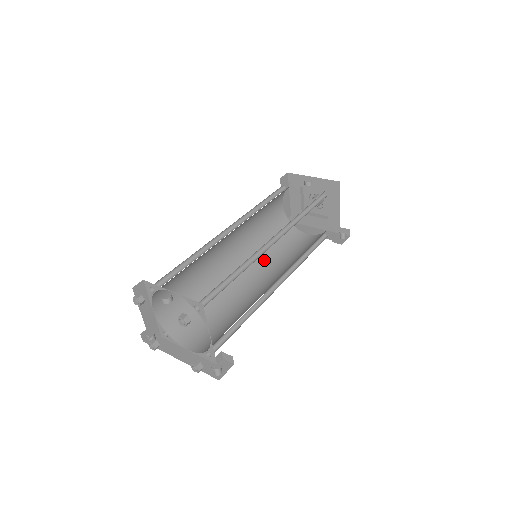
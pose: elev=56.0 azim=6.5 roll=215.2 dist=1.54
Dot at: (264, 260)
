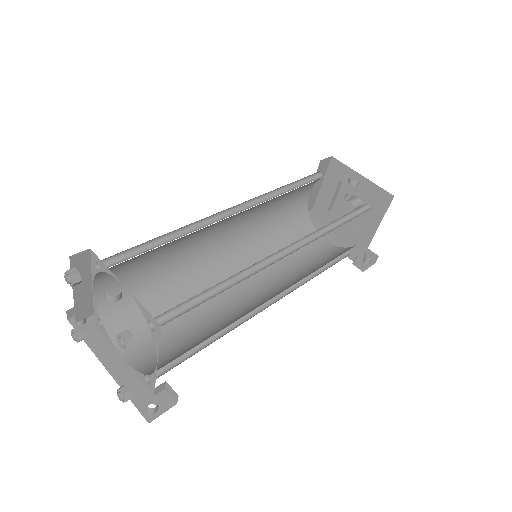
Dot at: (262, 257)
